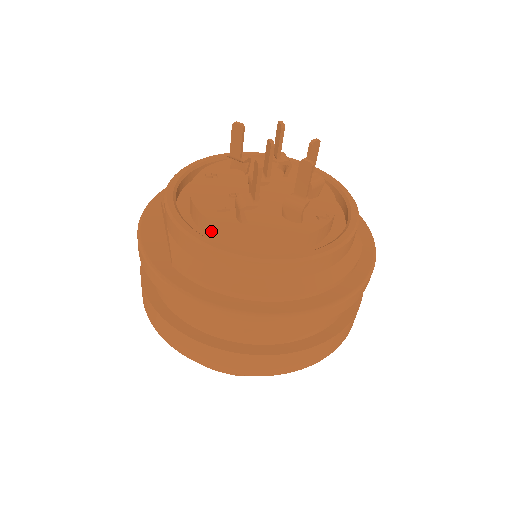
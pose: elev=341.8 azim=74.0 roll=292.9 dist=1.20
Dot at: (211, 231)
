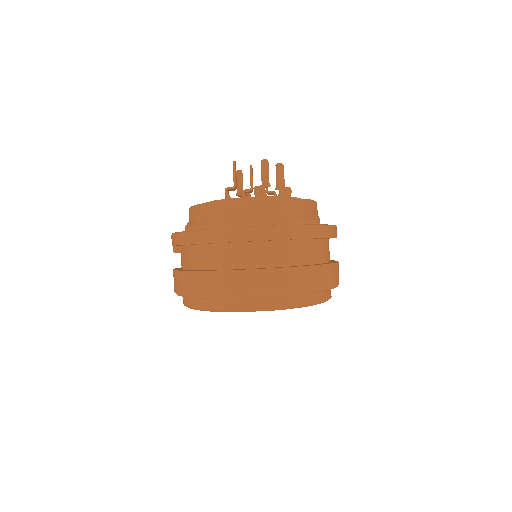
Dot at: occluded
